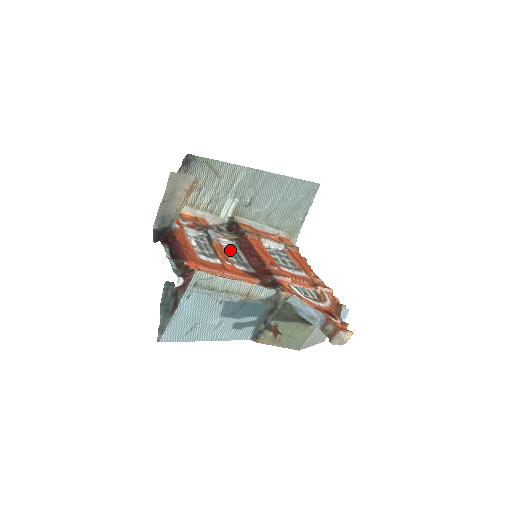
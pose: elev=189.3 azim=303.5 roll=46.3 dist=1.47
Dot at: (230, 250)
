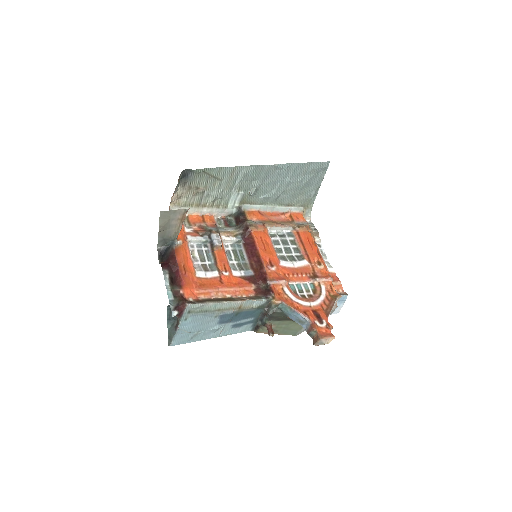
Dot at: (233, 249)
